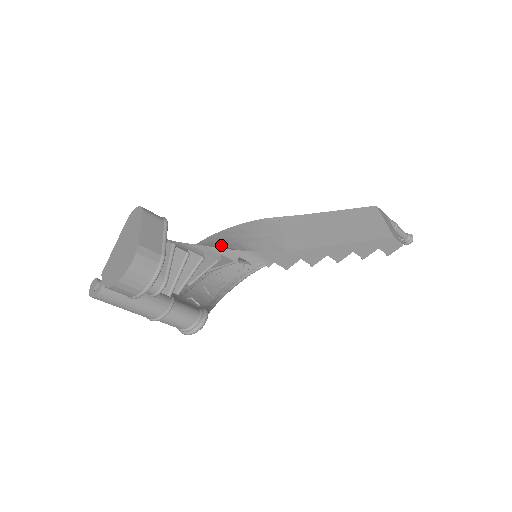
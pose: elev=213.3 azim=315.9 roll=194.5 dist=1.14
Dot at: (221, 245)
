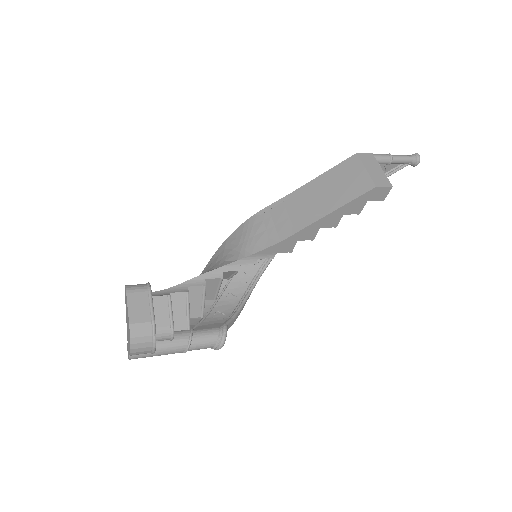
Dot at: (224, 259)
